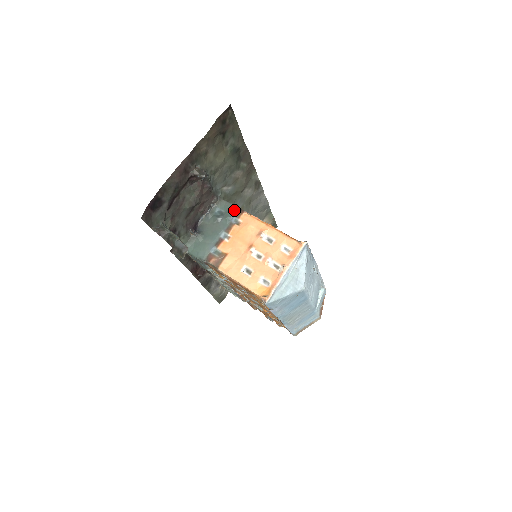
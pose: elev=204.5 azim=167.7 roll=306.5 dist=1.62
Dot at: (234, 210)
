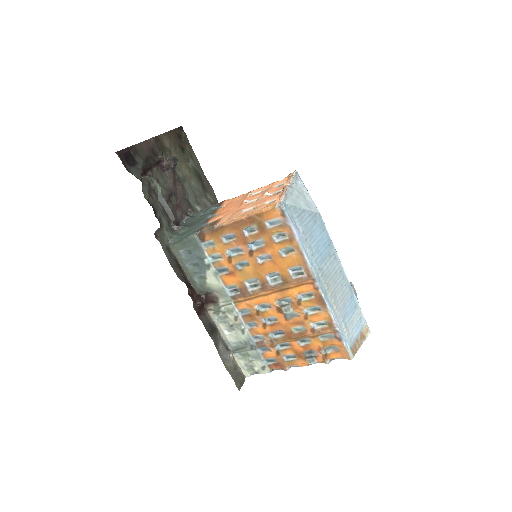
Dot at: (214, 206)
